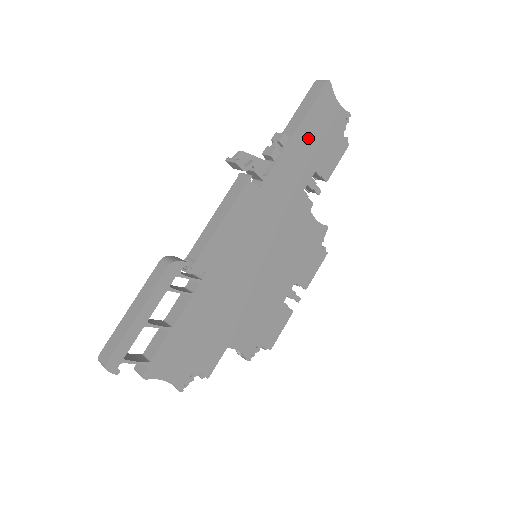
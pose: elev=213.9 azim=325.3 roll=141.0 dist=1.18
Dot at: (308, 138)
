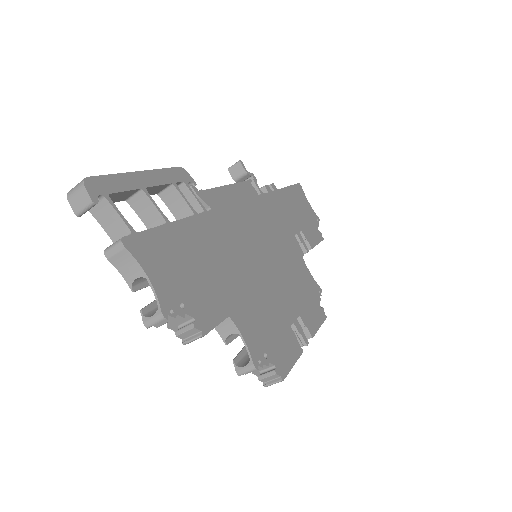
Dot at: (292, 202)
